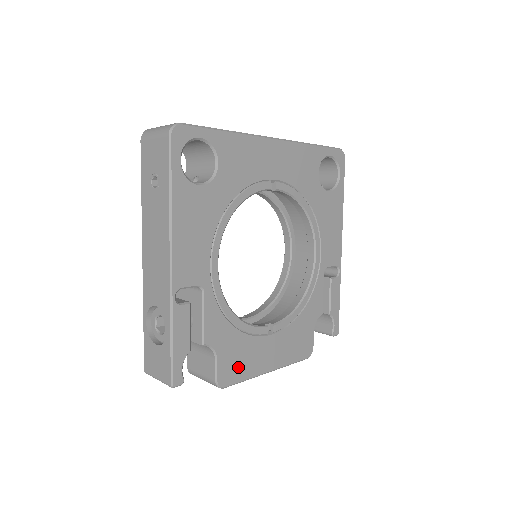
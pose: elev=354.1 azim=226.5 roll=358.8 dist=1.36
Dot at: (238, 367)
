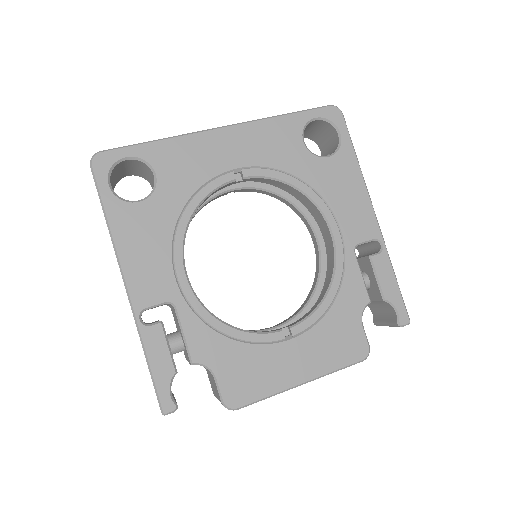
Dot at: (250, 383)
